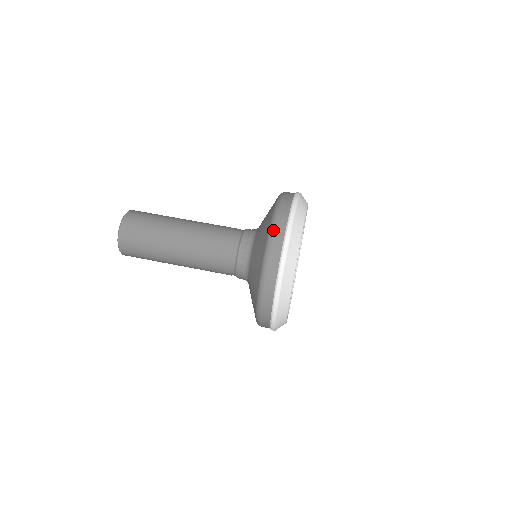
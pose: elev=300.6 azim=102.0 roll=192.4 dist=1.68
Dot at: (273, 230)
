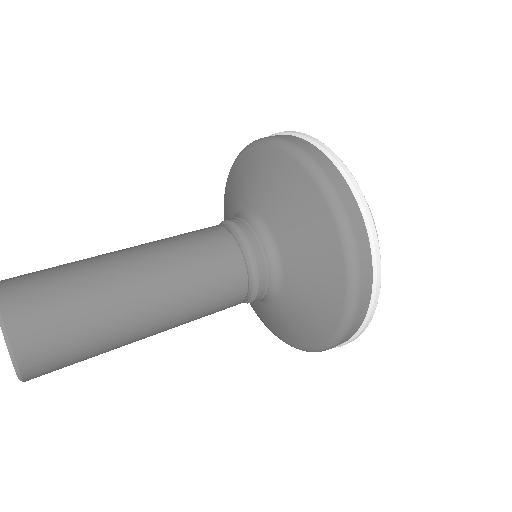
Dot at: (303, 153)
